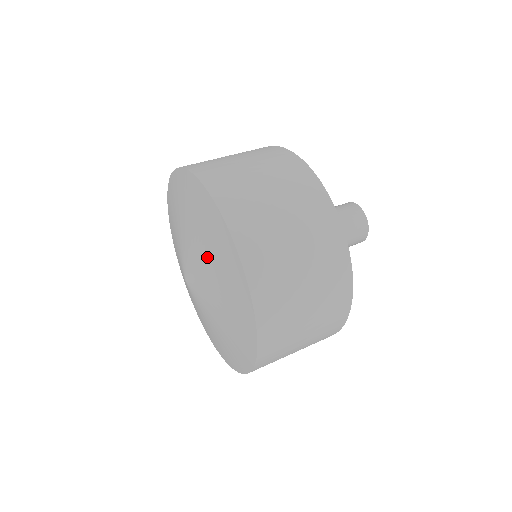
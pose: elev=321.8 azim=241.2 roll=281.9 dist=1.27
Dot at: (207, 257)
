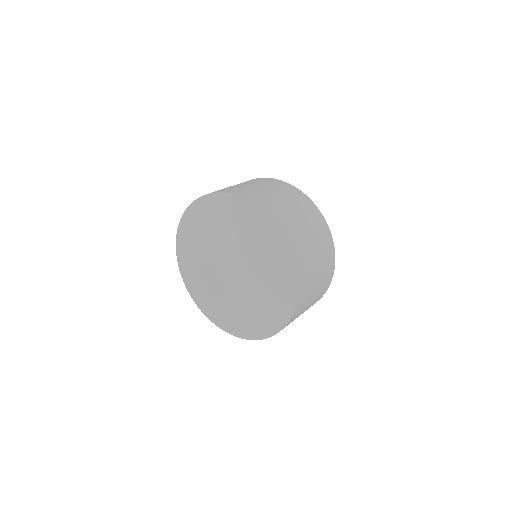
Dot at: (254, 256)
